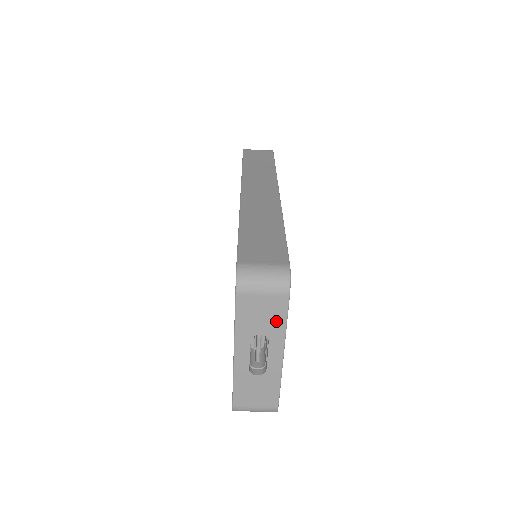
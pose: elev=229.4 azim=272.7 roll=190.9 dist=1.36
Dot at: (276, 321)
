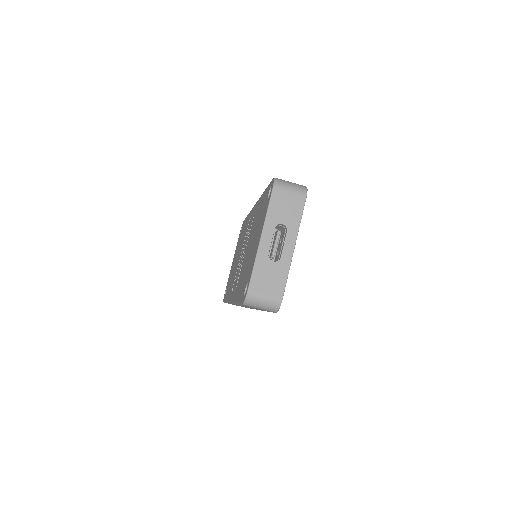
Dot at: (295, 215)
